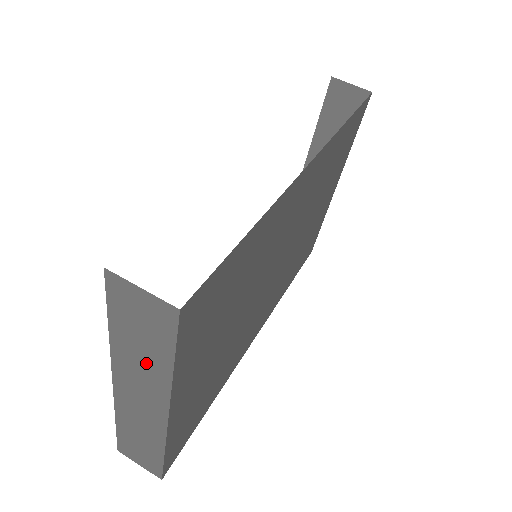
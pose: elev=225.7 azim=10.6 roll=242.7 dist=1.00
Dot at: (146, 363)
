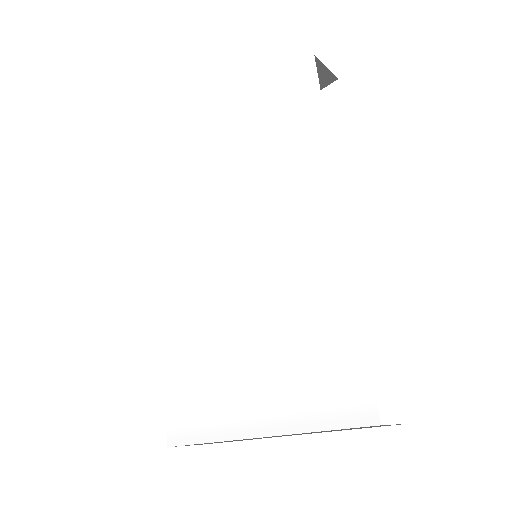
Dot at: occluded
